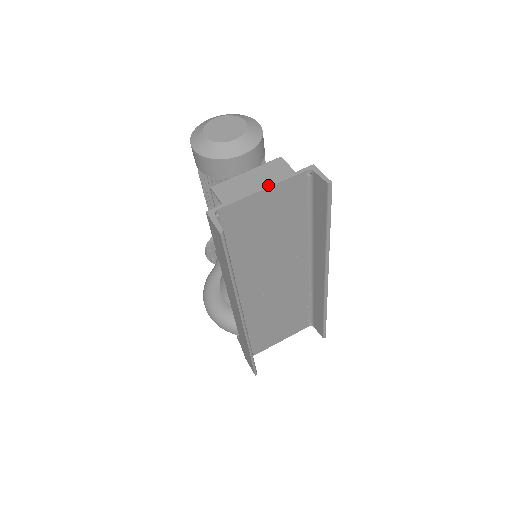
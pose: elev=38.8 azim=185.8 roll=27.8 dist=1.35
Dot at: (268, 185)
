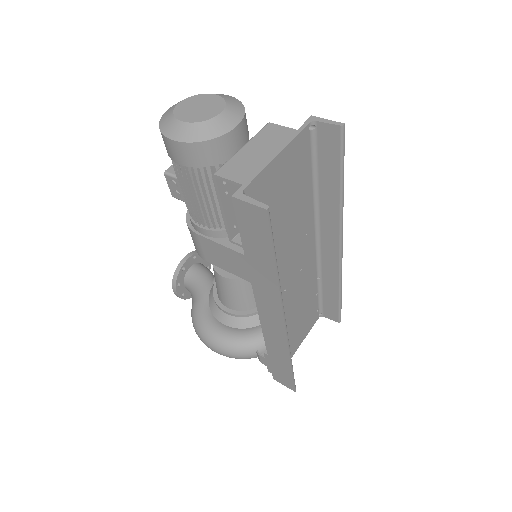
Dot at: (280, 148)
